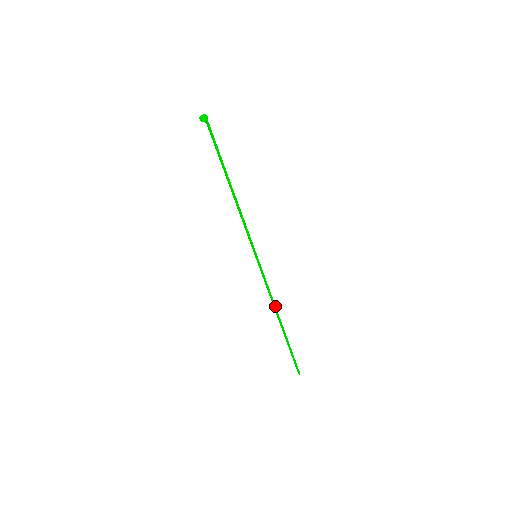
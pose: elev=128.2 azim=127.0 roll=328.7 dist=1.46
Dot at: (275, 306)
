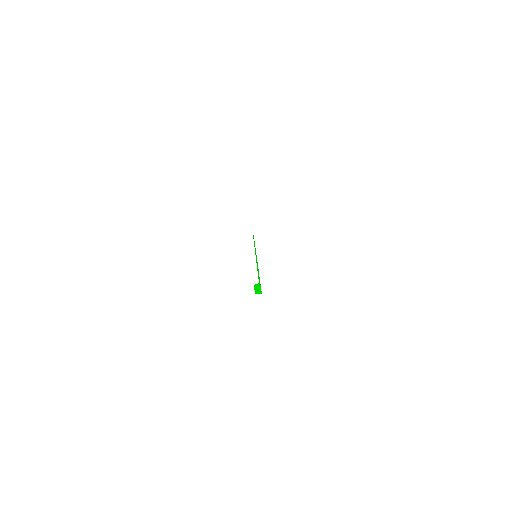
Dot at: occluded
